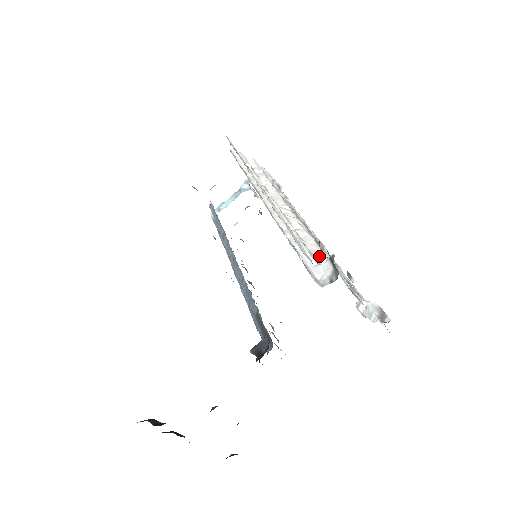
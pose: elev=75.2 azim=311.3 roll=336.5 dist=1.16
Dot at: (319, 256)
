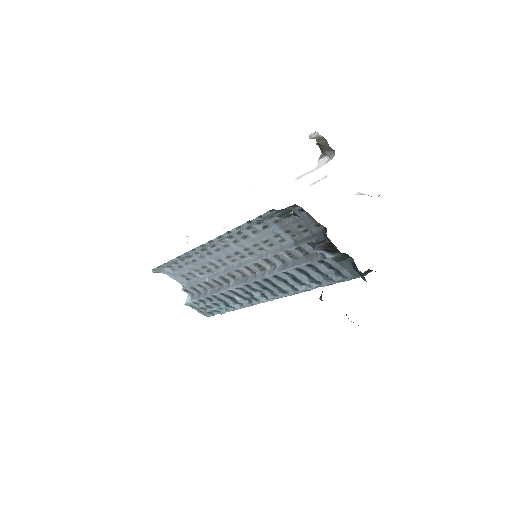
Dot at: occluded
